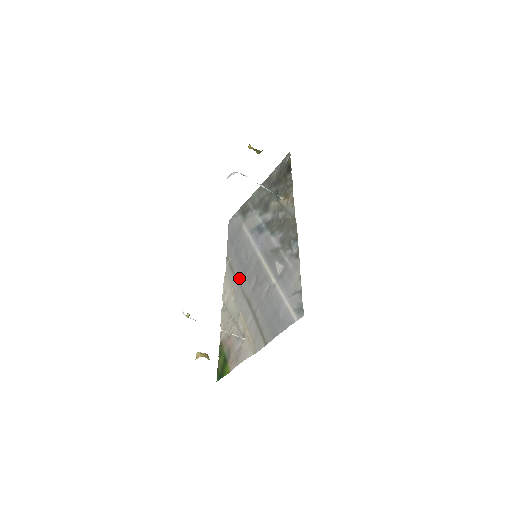
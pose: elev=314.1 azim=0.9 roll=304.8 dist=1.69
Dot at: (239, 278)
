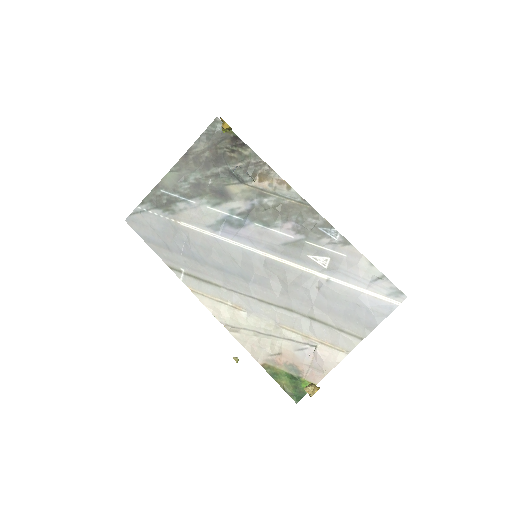
Dot at: (236, 288)
